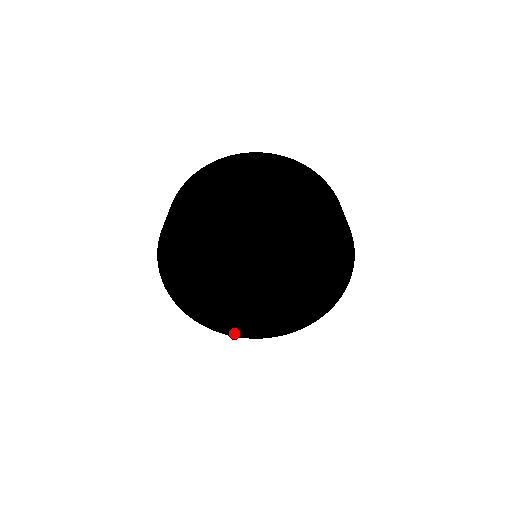
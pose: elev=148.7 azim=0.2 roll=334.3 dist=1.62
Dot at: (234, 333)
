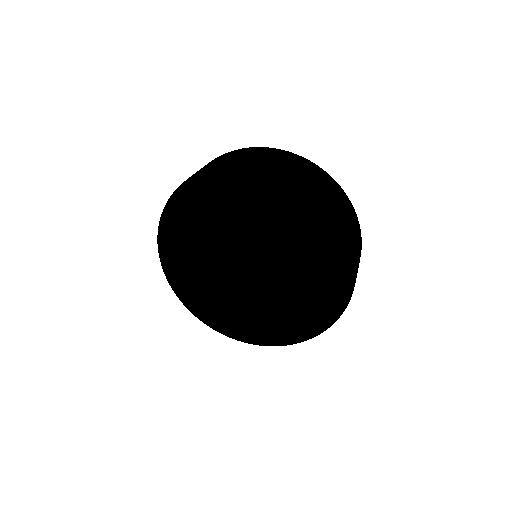
Dot at: (301, 338)
